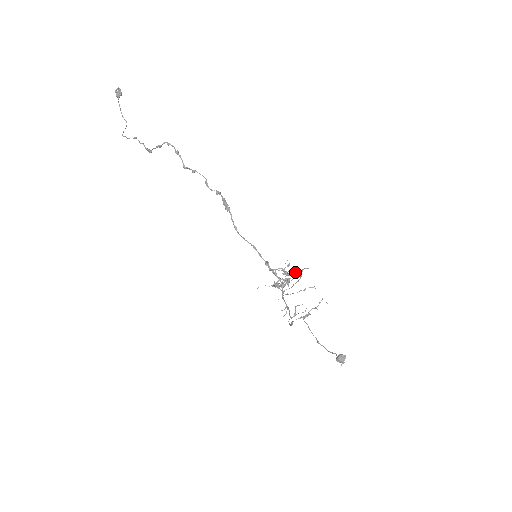
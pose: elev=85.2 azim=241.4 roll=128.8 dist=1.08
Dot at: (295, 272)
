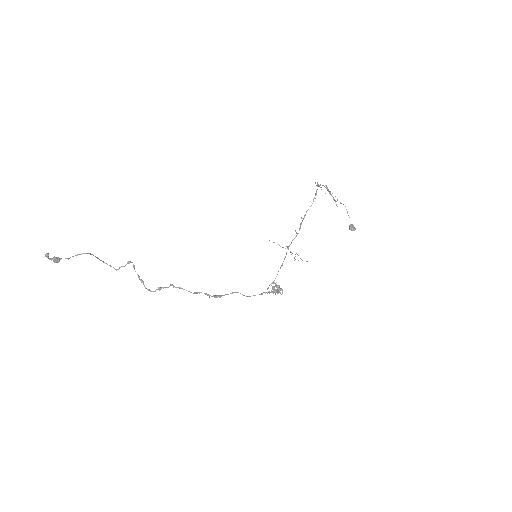
Dot at: (282, 292)
